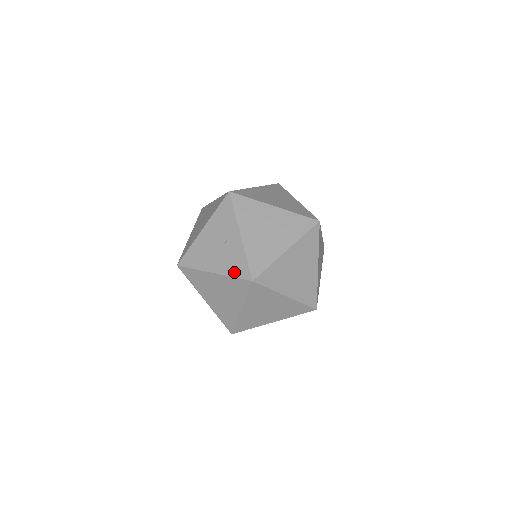
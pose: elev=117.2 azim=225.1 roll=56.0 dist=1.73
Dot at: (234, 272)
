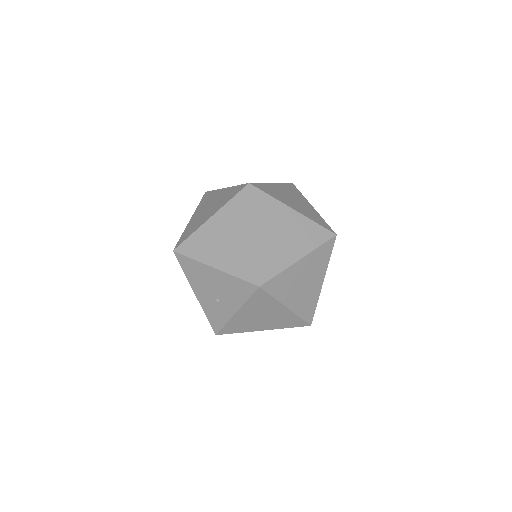
Dot at: occluded
